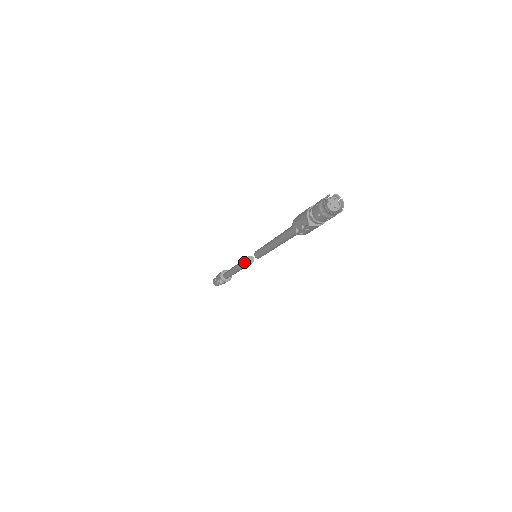
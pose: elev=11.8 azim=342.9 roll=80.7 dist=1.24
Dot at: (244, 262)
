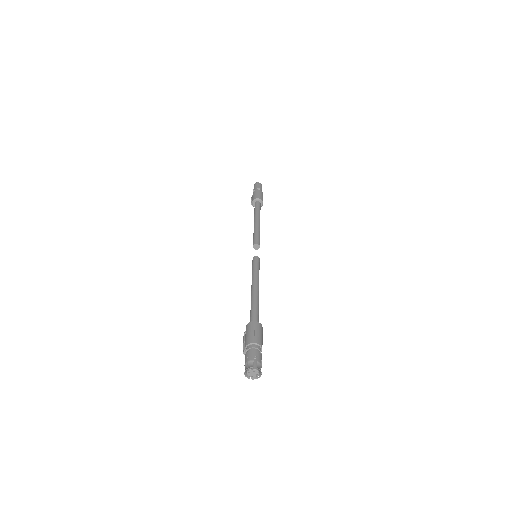
Dot at: (253, 241)
